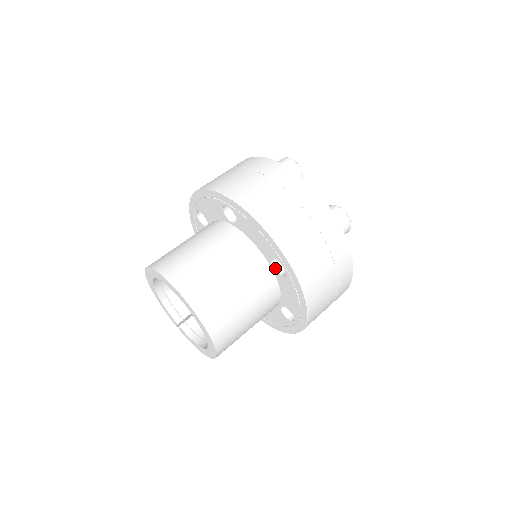
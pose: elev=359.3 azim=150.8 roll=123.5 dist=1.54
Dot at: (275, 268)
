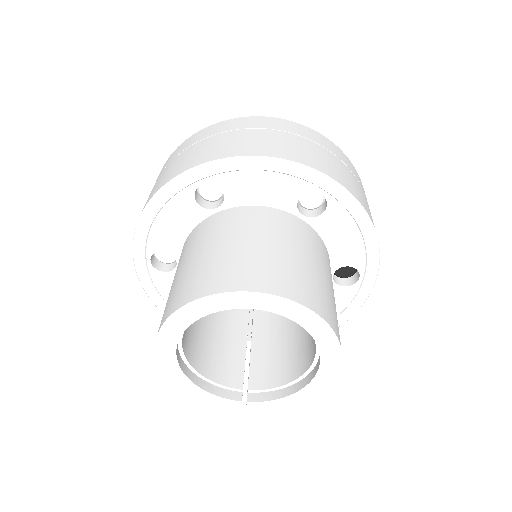
Dot at: (306, 215)
